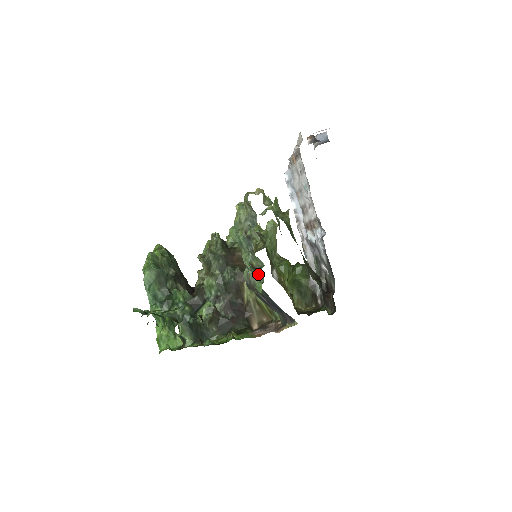
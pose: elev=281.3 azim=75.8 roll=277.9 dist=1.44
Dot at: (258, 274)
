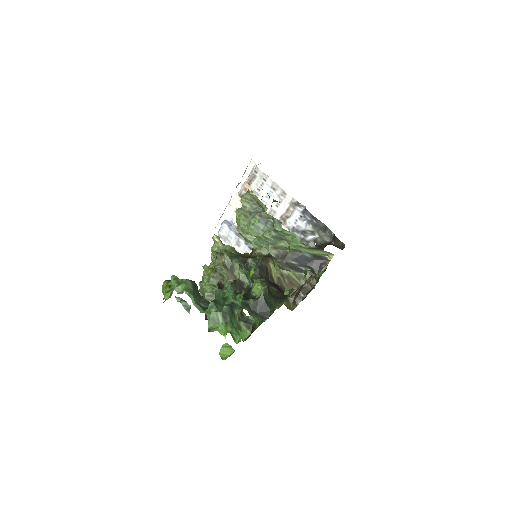
Dot at: (282, 243)
